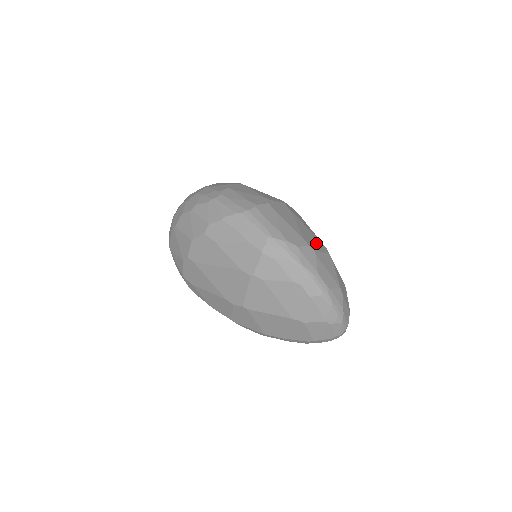
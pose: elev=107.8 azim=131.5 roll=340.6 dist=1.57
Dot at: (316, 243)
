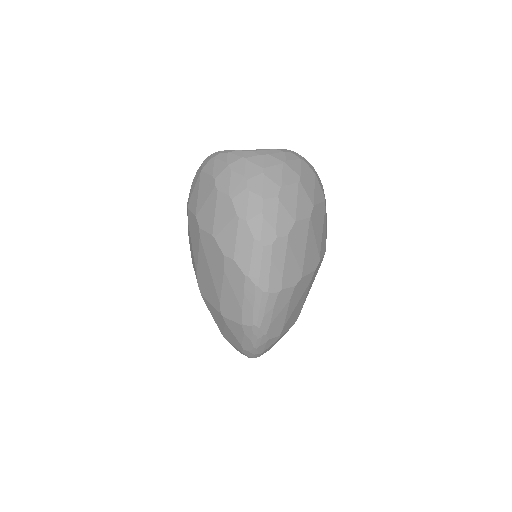
Dot at: (293, 320)
